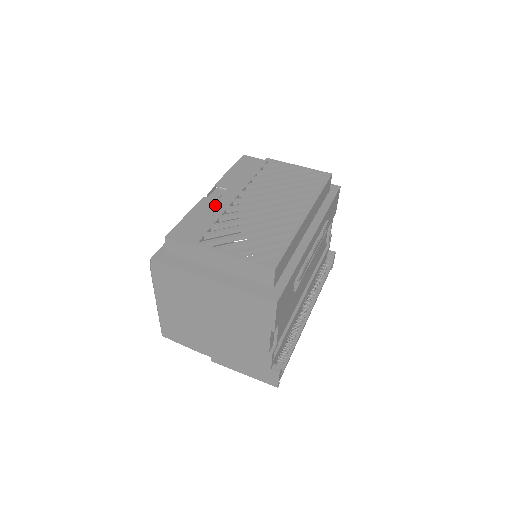
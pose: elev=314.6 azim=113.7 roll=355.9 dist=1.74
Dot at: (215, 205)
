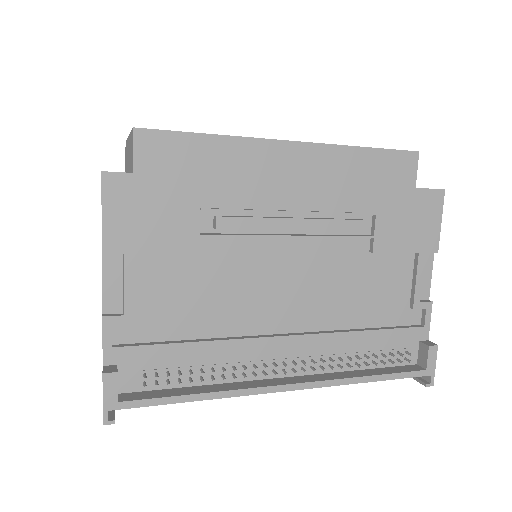
Dot at: occluded
